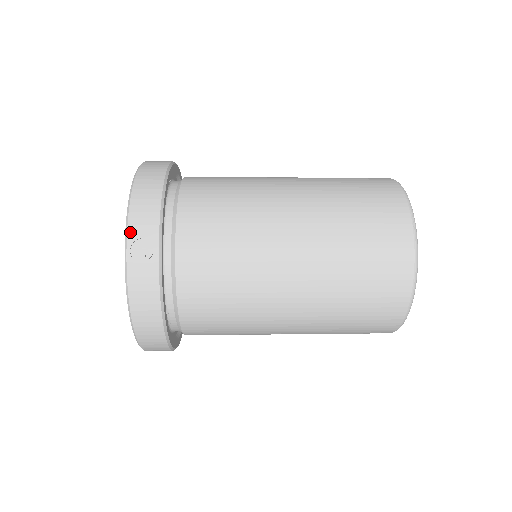
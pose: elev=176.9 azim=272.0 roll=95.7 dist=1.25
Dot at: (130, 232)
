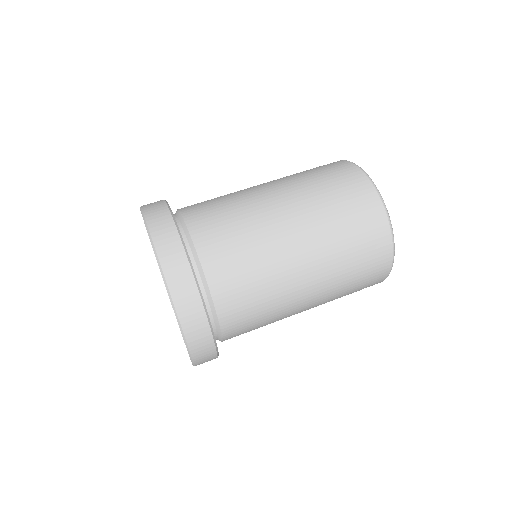
Dot at: occluded
